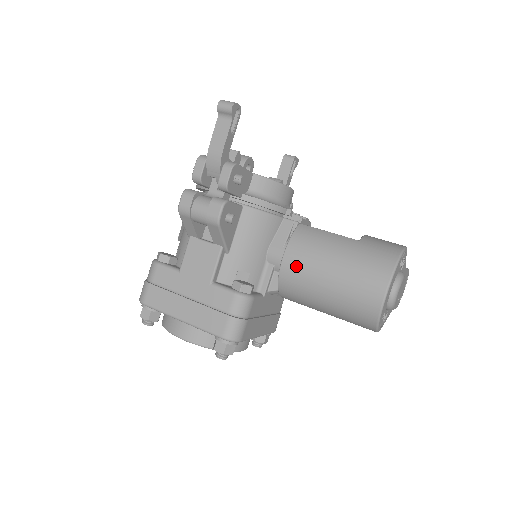
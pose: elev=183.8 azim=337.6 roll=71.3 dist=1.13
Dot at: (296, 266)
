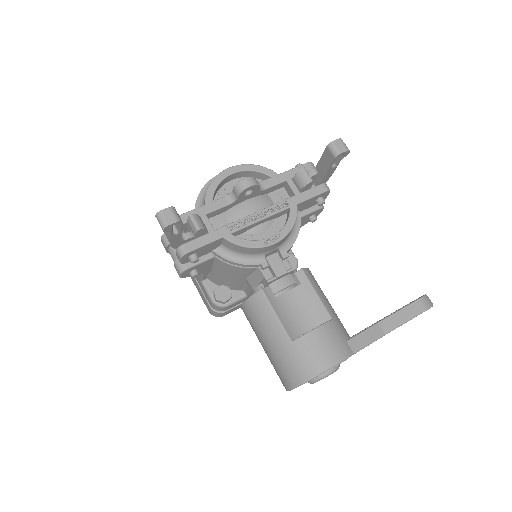
Dot at: (247, 319)
